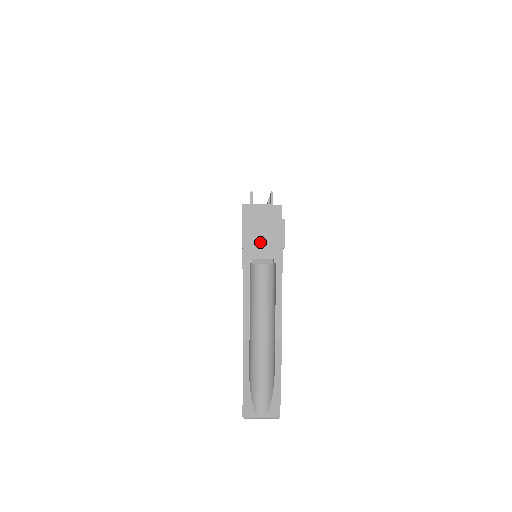
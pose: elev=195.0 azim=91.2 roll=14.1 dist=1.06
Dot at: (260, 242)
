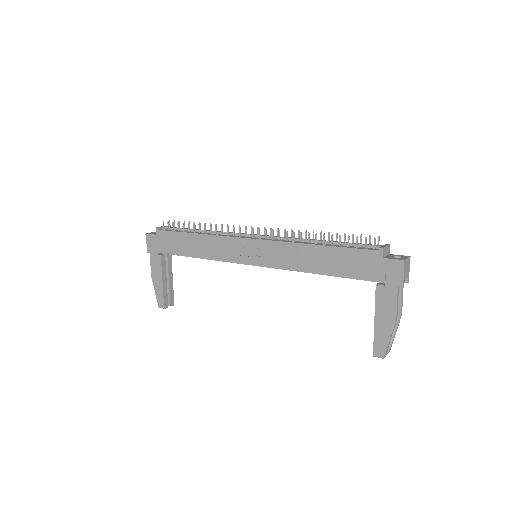
Dot at: (406, 270)
